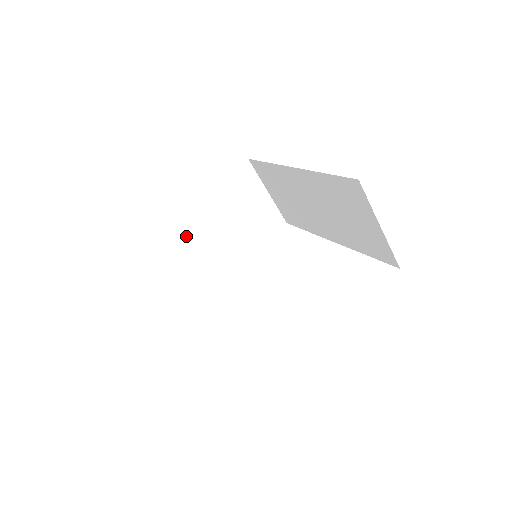
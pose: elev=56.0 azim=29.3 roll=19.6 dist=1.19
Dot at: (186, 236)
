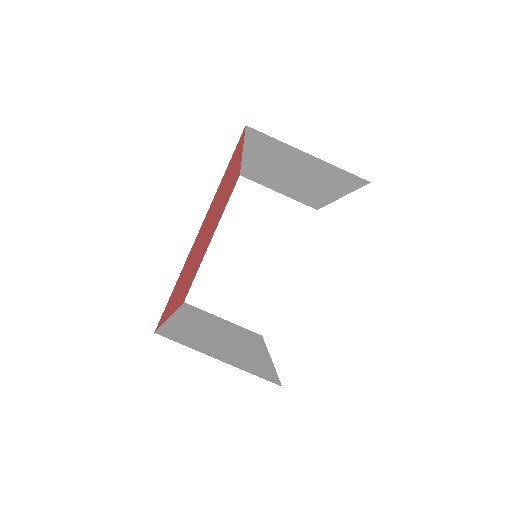
Dot at: (222, 273)
